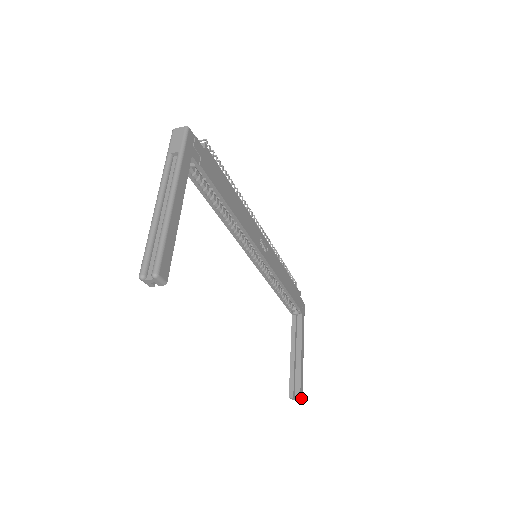
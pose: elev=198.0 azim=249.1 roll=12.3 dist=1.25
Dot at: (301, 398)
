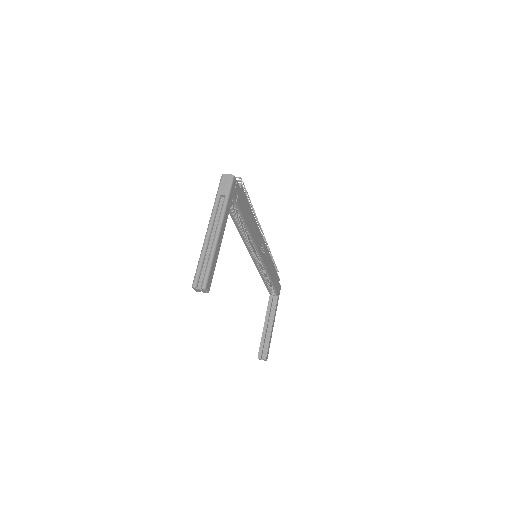
Dot at: (266, 359)
